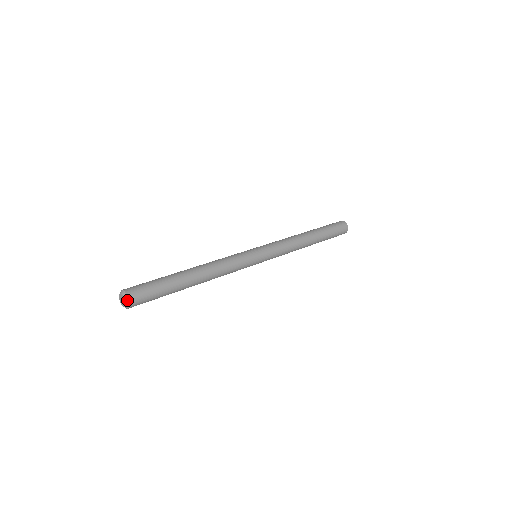
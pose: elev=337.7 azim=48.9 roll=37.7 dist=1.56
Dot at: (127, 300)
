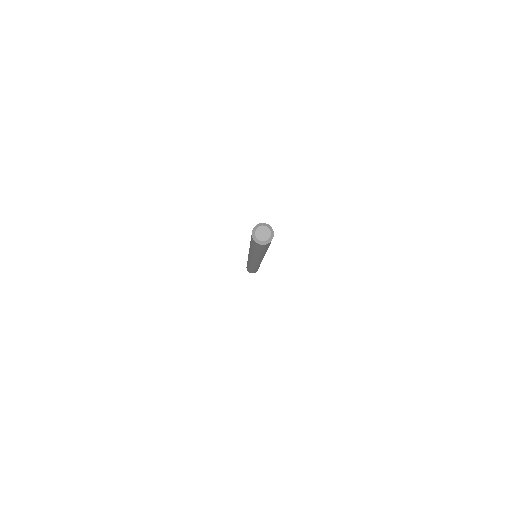
Dot at: (268, 226)
